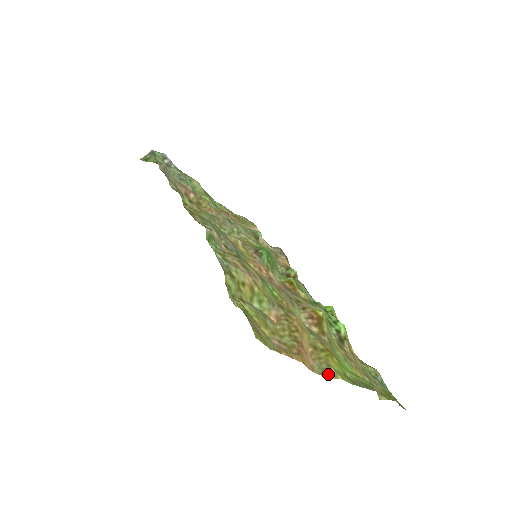
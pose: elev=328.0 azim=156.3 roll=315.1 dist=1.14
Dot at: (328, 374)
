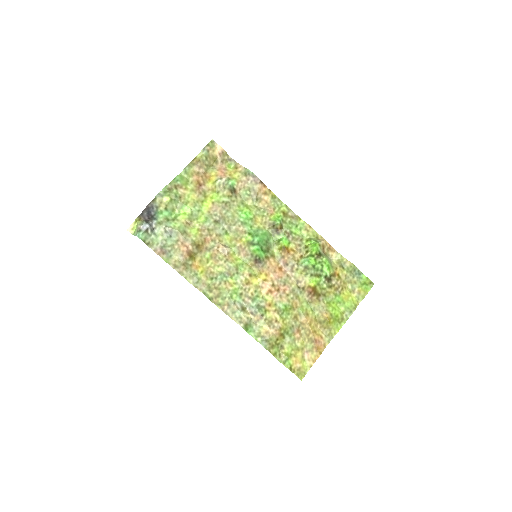
Dot at: (331, 336)
